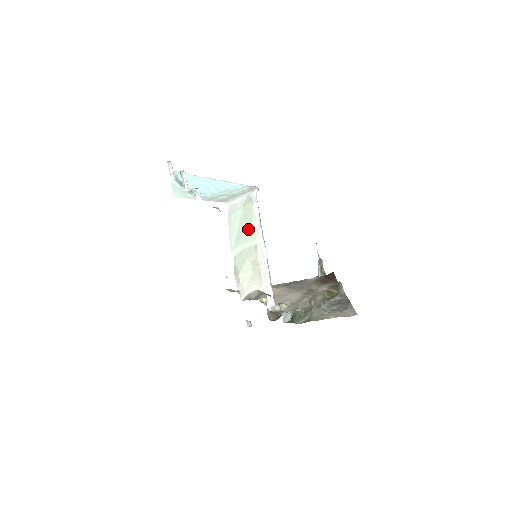
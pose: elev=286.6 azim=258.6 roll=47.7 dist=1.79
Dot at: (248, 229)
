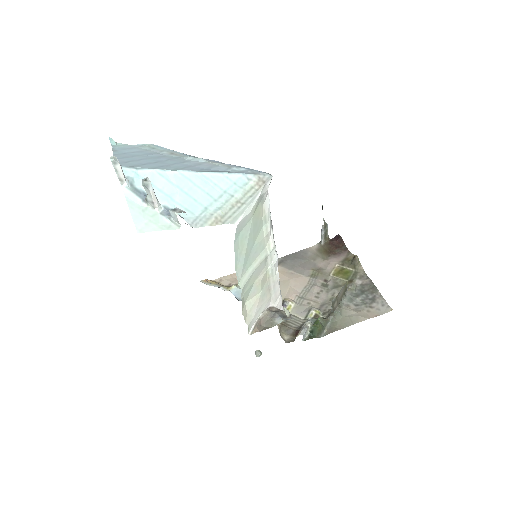
Dot at: (257, 241)
